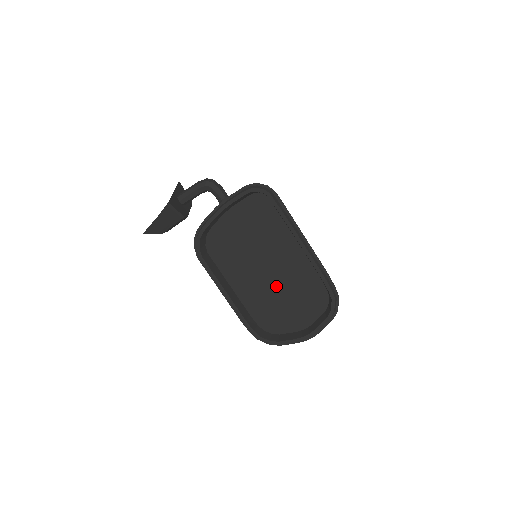
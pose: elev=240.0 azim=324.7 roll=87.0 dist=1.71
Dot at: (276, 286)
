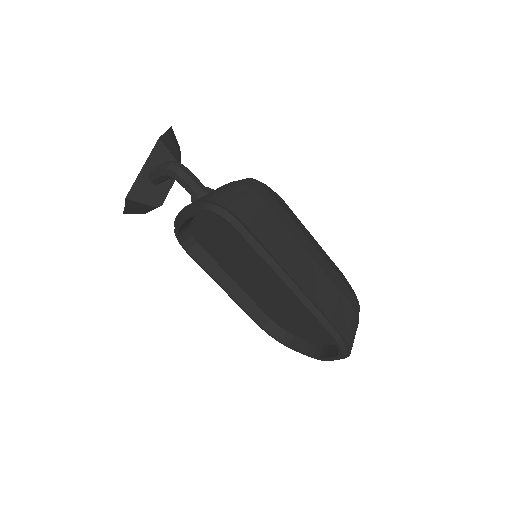
Dot at: (278, 299)
